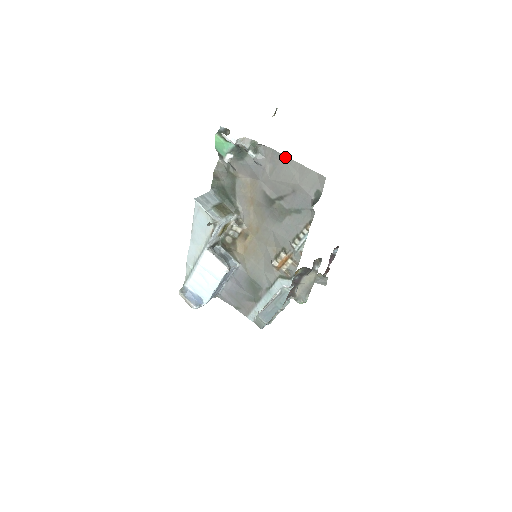
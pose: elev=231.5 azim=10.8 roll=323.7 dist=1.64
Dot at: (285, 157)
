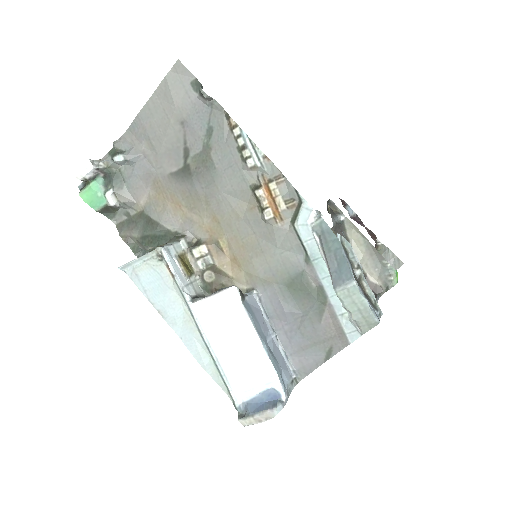
Dot at: (140, 113)
